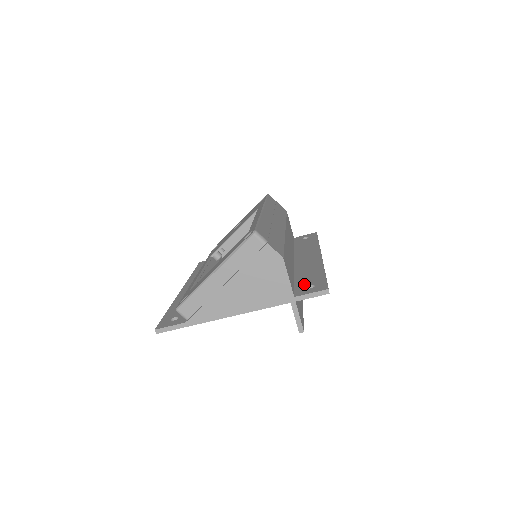
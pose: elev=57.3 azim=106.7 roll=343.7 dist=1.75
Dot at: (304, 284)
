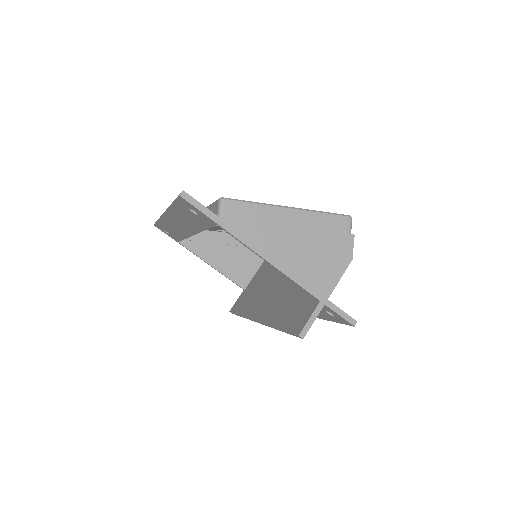
Dot at: occluded
